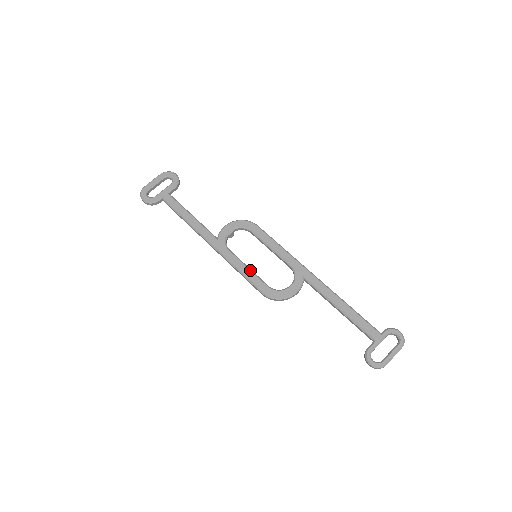
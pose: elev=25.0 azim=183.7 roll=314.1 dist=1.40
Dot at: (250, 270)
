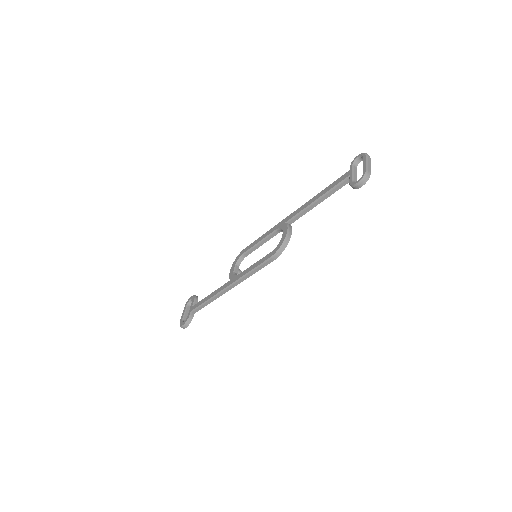
Dot at: (256, 262)
